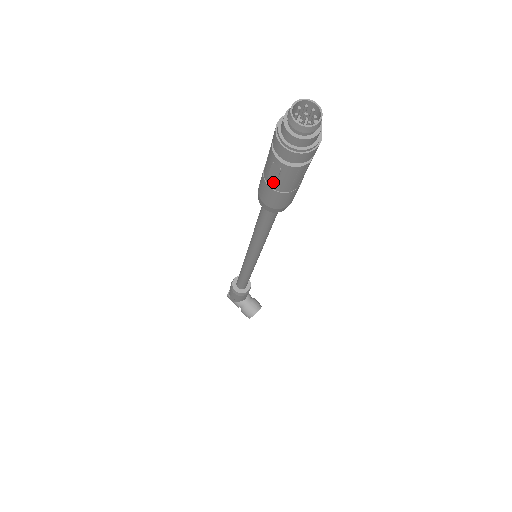
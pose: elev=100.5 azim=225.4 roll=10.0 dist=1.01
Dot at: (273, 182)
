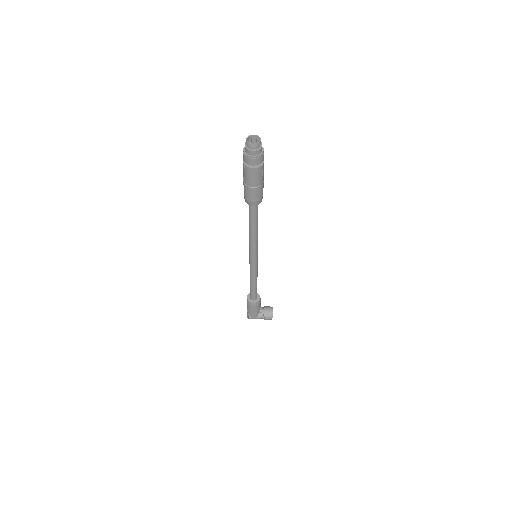
Dot at: (255, 183)
